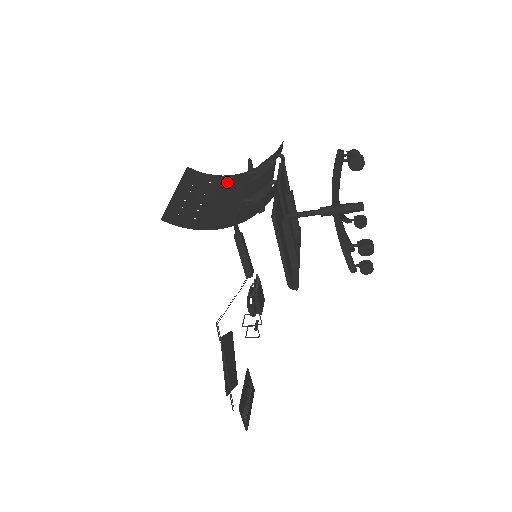
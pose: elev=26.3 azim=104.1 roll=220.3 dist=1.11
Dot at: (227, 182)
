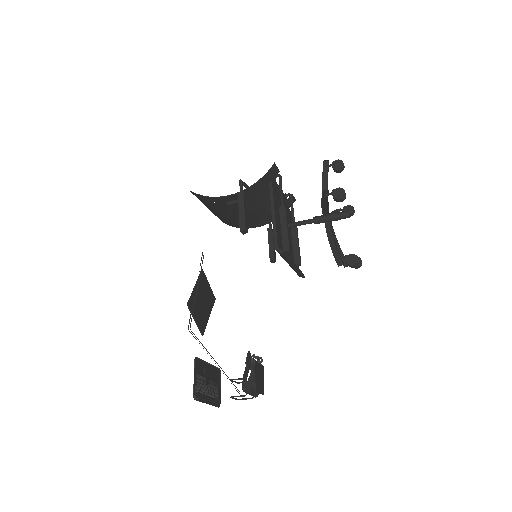
Dot at: occluded
